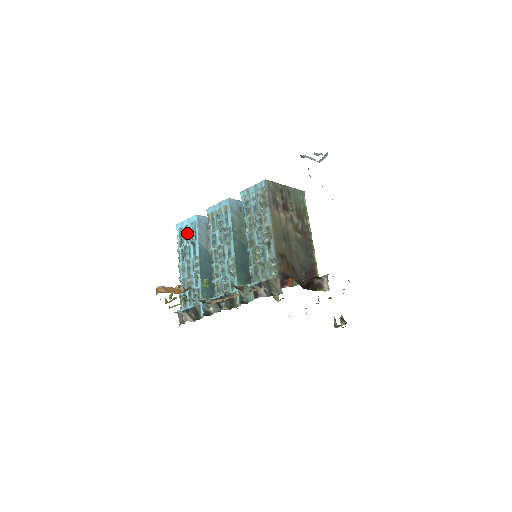
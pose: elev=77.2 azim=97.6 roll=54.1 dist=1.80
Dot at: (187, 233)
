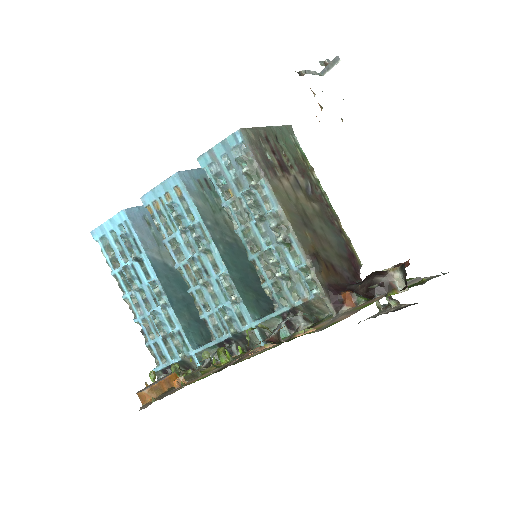
Dot at: (118, 243)
